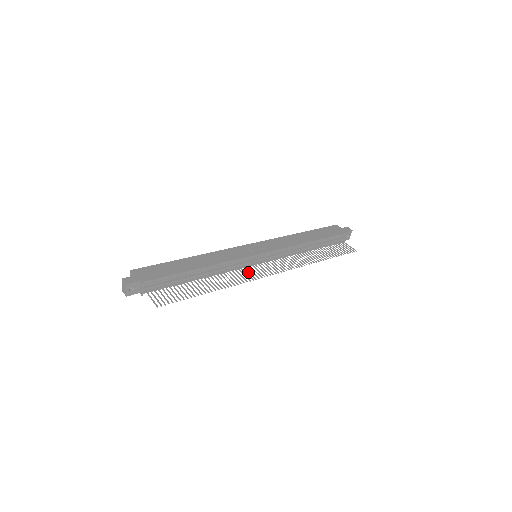
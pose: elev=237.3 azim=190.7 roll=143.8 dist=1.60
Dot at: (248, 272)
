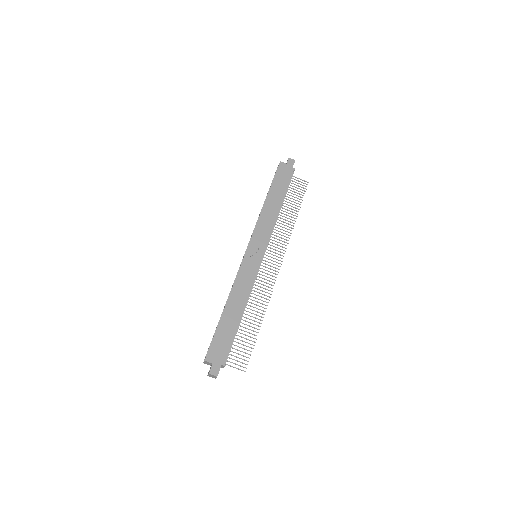
Dot at: (264, 279)
